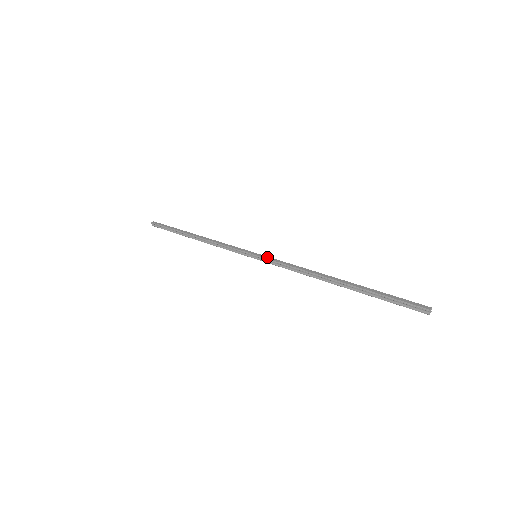
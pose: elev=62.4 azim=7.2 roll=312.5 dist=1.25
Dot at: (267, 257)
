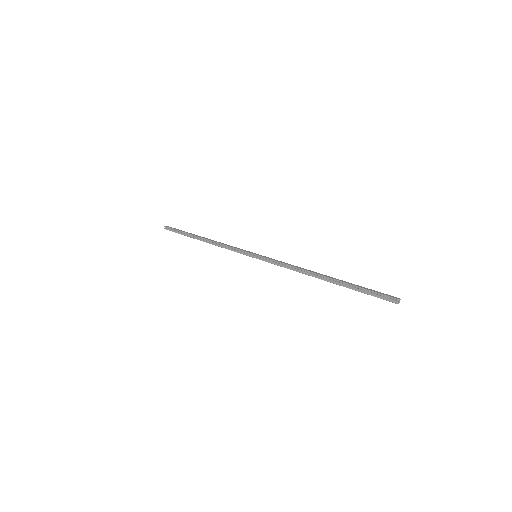
Dot at: (266, 257)
